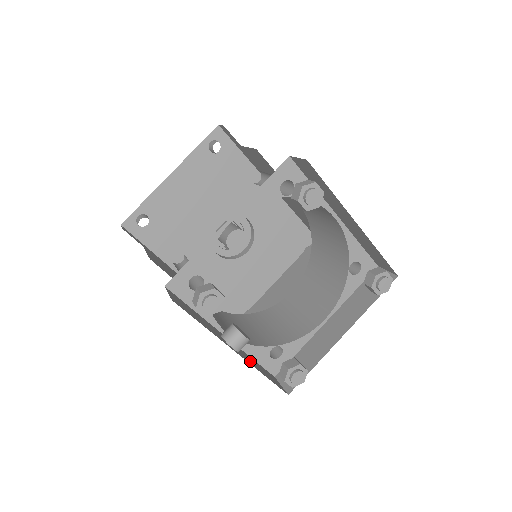
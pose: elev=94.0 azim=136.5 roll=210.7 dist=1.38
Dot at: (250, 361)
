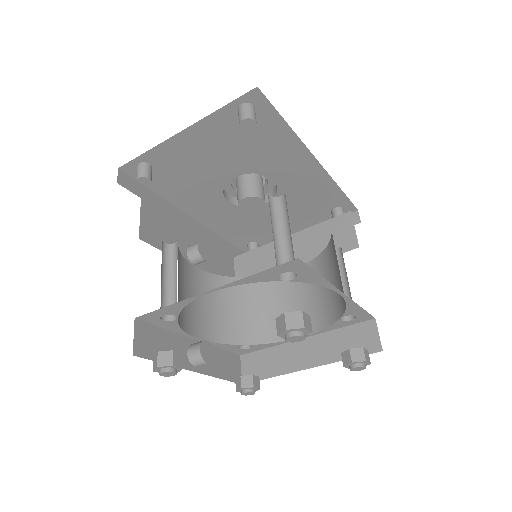
Dot at: (212, 365)
